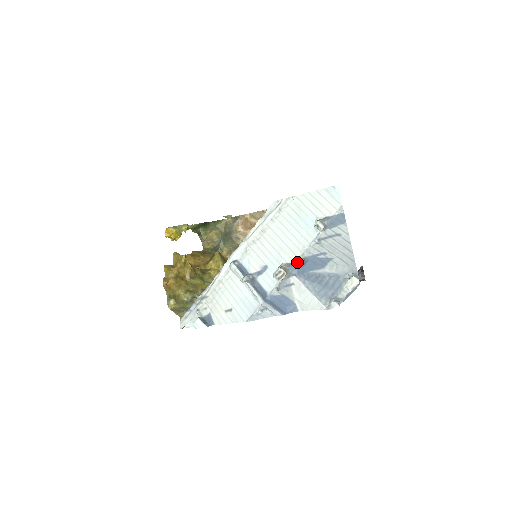
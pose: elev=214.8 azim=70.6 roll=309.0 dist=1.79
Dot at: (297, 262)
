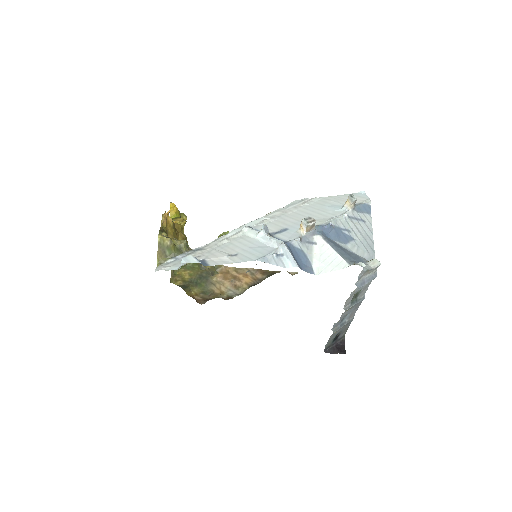
Dot at: (324, 225)
